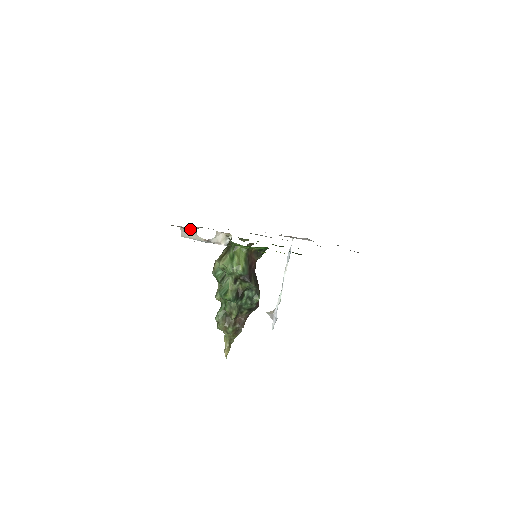
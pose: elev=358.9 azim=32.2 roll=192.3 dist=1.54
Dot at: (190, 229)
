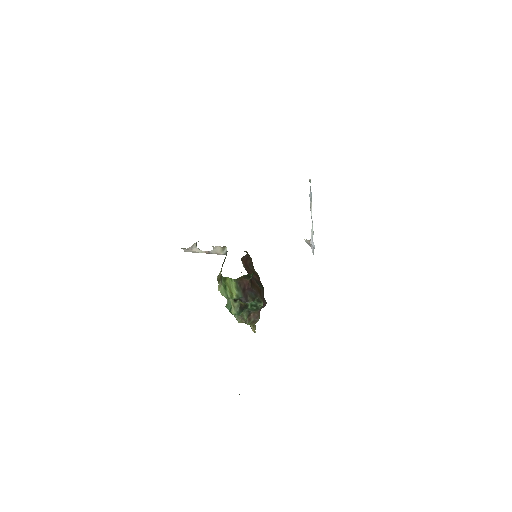
Dot at: (189, 247)
